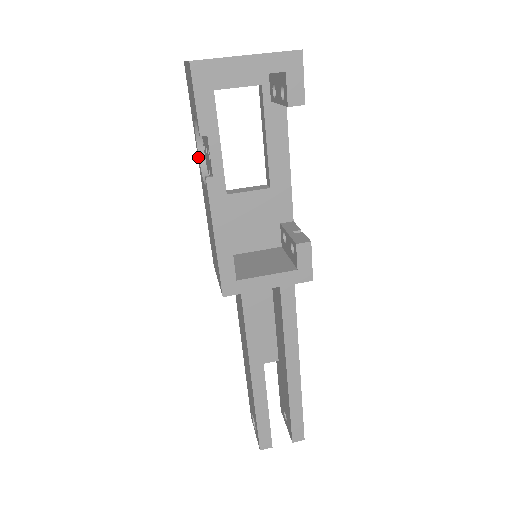
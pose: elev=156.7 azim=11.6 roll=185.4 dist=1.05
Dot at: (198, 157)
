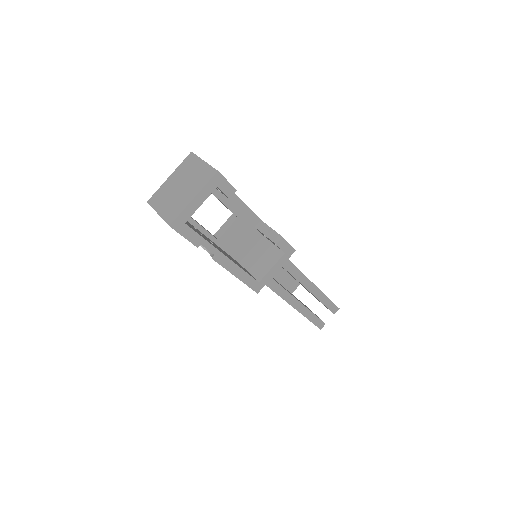
Dot at: occluded
